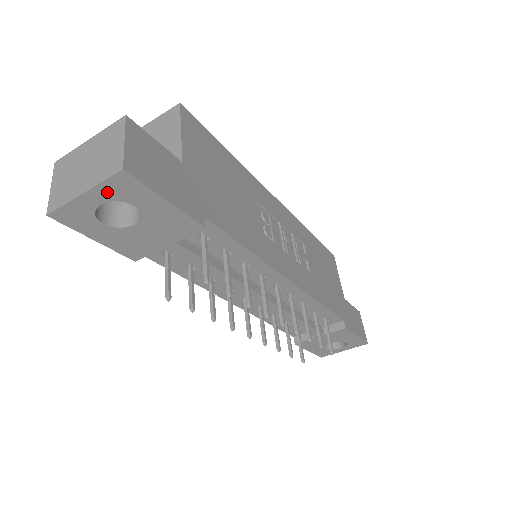
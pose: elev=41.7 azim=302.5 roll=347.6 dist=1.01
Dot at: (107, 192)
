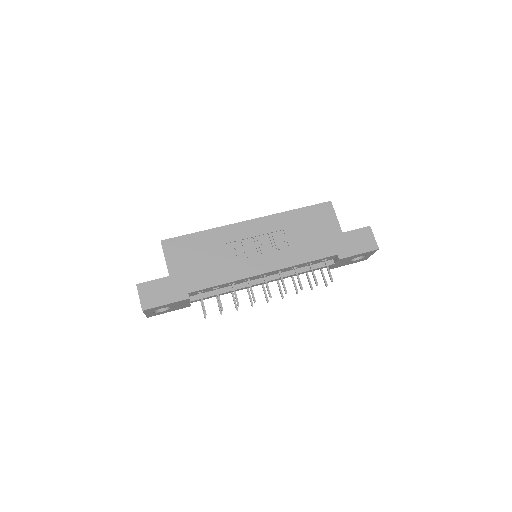
Dot at: (149, 312)
